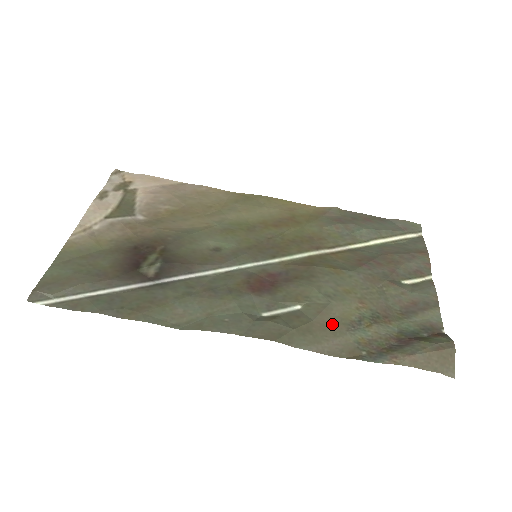
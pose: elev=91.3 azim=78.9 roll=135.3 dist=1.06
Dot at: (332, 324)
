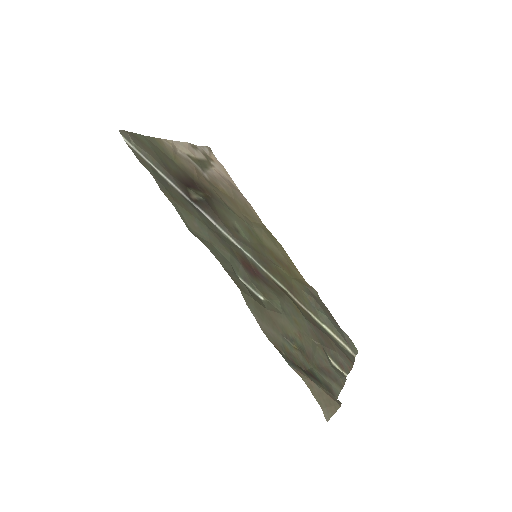
Dot at: (276, 323)
